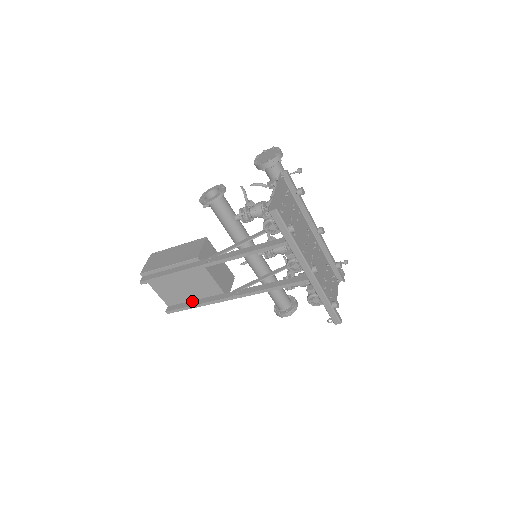
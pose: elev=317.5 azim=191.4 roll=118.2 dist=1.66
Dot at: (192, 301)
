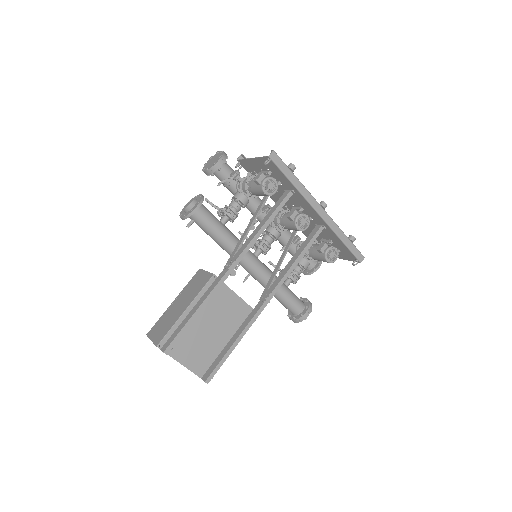
Dot at: (226, 346)
